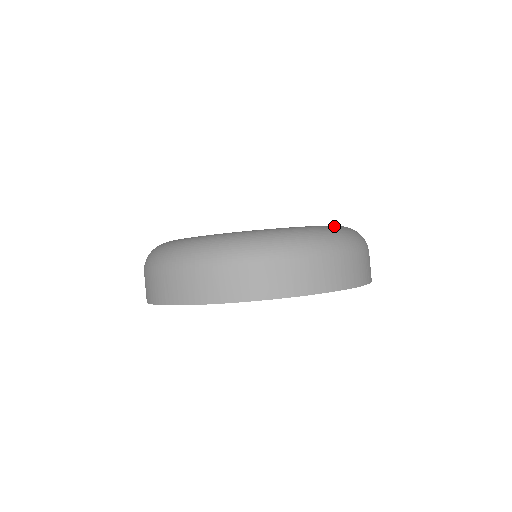
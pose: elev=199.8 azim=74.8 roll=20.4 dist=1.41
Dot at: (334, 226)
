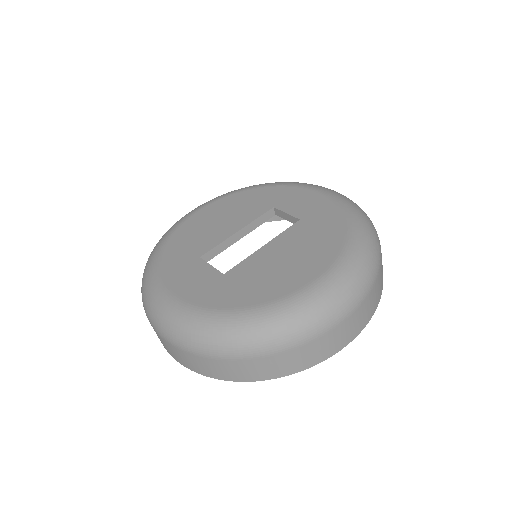
Dot at: (278, 308)
